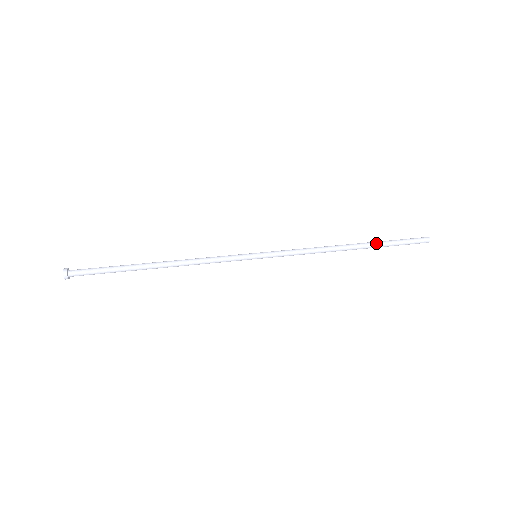
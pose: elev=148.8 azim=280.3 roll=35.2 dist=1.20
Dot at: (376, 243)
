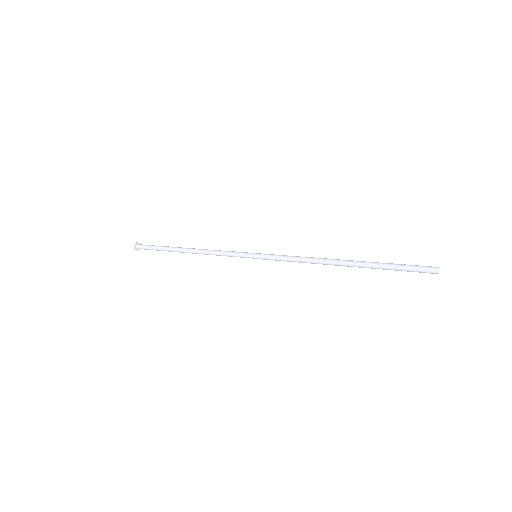
Dot at: (370, 262)
